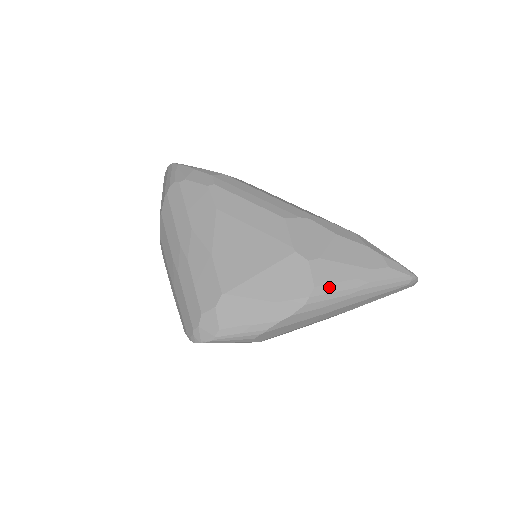
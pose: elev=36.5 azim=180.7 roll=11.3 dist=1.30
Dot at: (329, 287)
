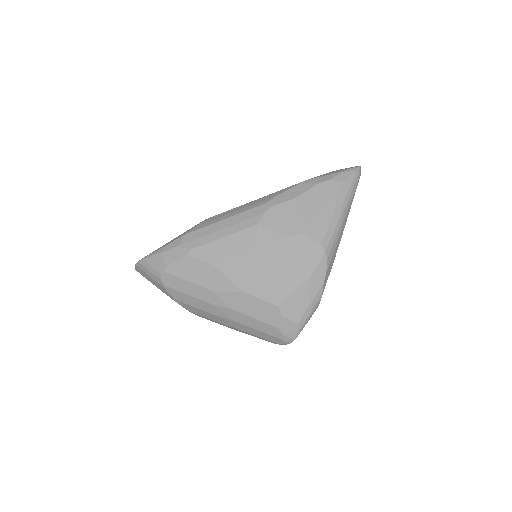
Dot at: (328, 234)
